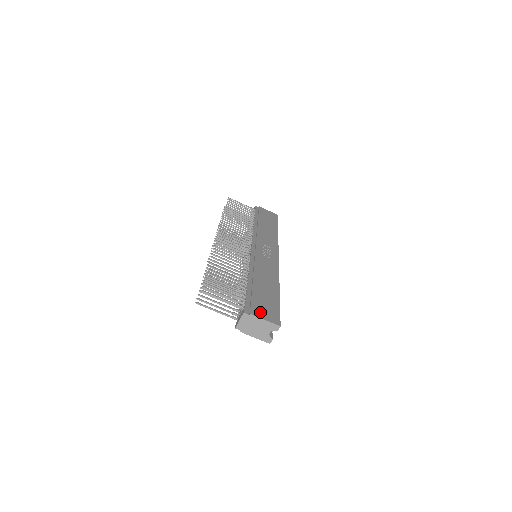
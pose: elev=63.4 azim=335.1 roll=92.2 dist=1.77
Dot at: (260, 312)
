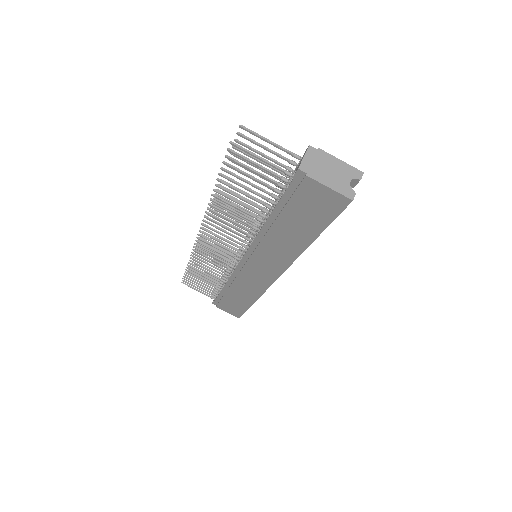
Dot at: occluded
